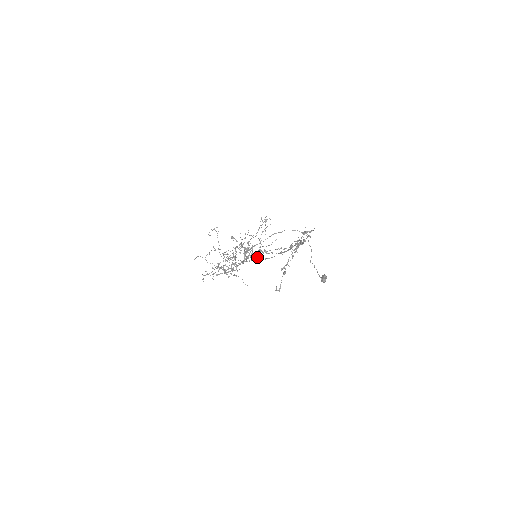
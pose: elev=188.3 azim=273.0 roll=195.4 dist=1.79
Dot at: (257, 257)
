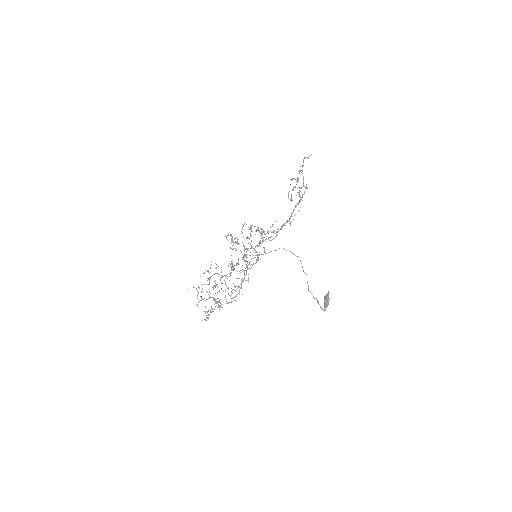
Dot at: (257, 254)
